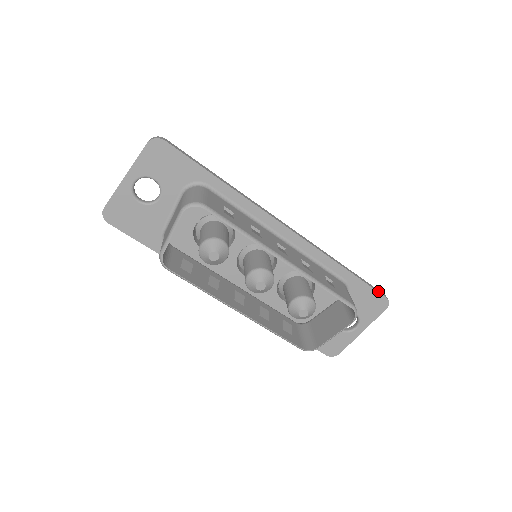
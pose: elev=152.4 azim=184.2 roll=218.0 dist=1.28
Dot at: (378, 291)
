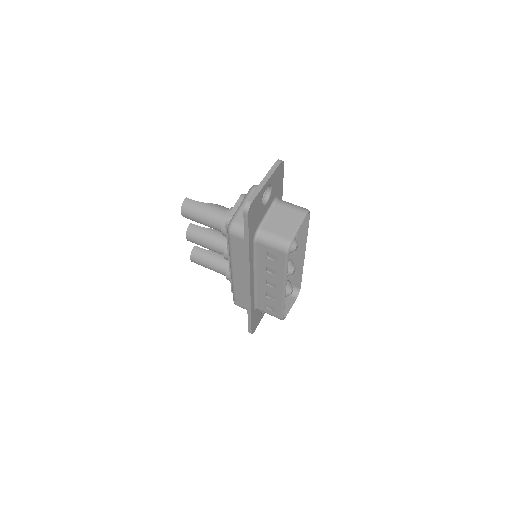
Dot at: occluded
